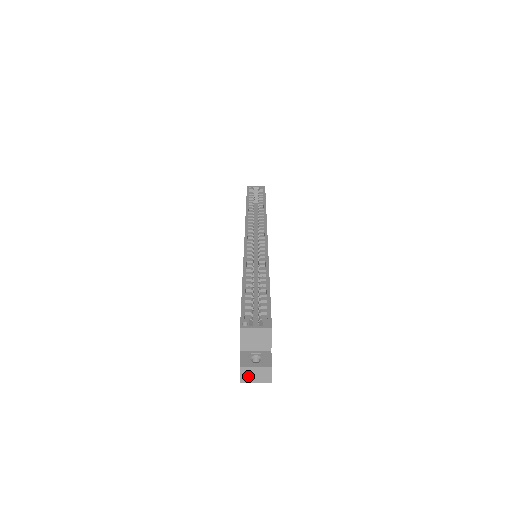
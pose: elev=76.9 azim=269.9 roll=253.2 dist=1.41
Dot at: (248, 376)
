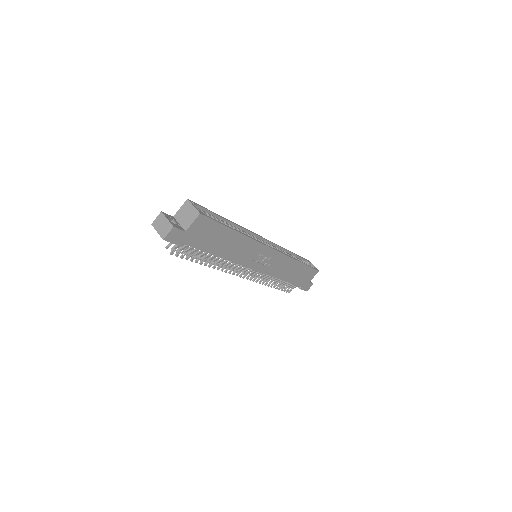
Dot at: (159, 223)
